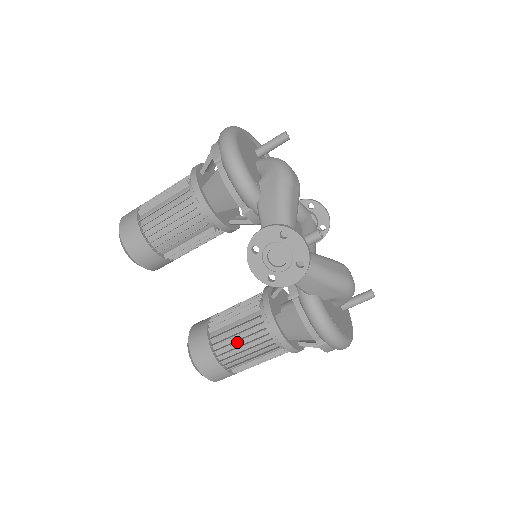
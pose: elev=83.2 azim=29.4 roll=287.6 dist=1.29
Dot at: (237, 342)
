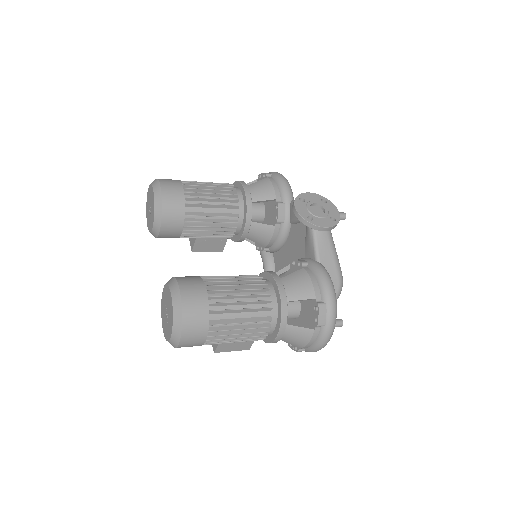
Dot at: (233, 288)
